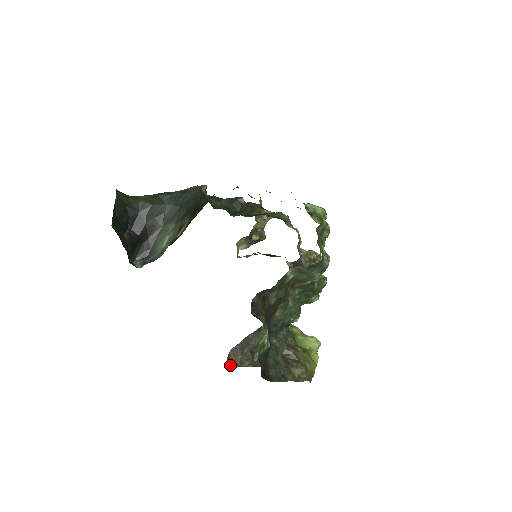
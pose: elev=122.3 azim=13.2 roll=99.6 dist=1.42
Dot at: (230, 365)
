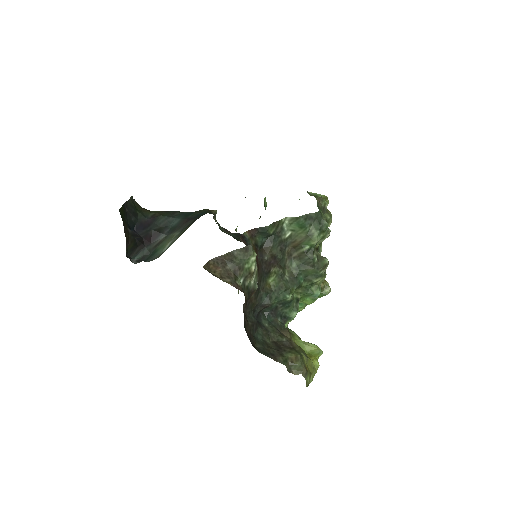
Dot at: (208, 271)
